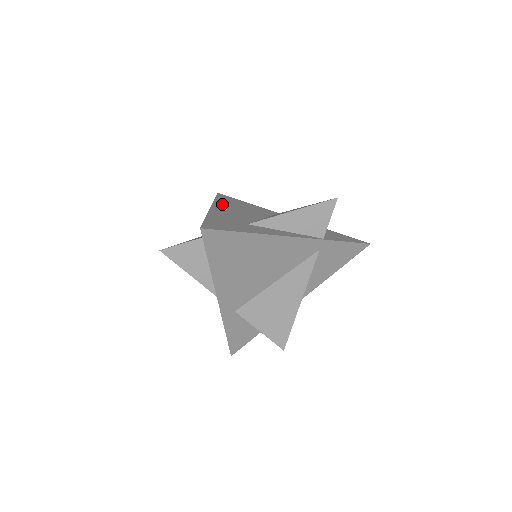
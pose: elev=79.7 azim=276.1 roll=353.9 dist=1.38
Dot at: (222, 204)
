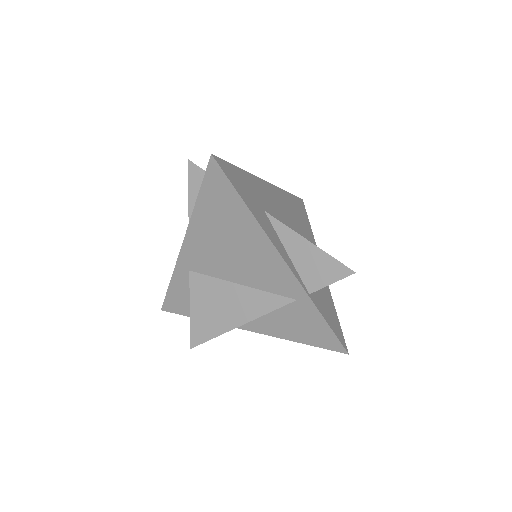
Dot at: (283, 196)
